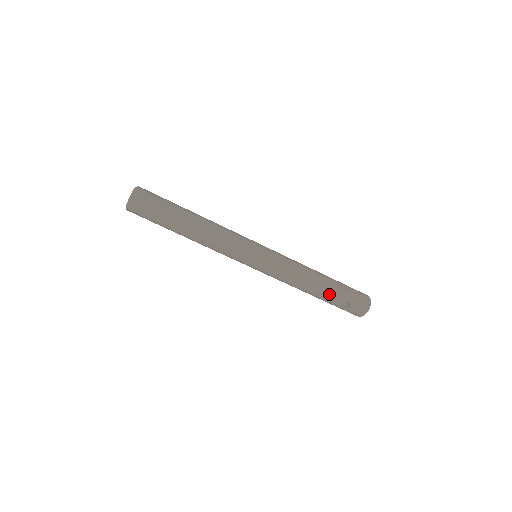
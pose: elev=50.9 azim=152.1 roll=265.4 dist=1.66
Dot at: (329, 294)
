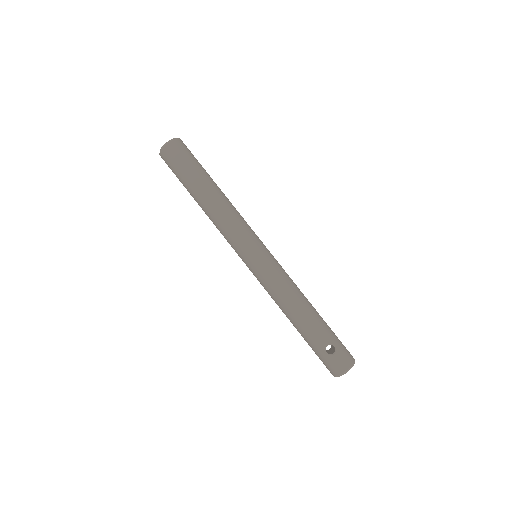
Dot at: (317, 326)
